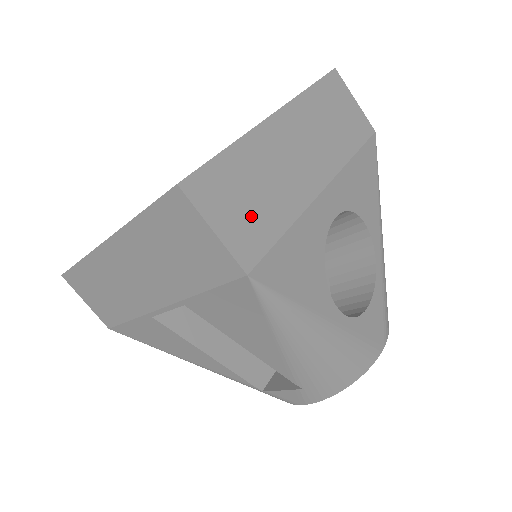
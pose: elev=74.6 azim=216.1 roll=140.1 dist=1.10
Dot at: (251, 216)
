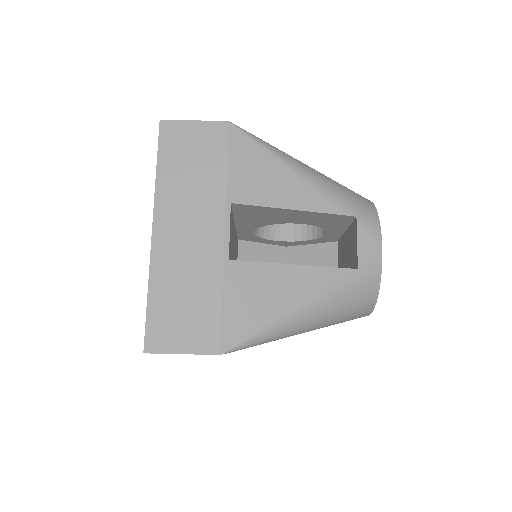
Dot at: occluded
